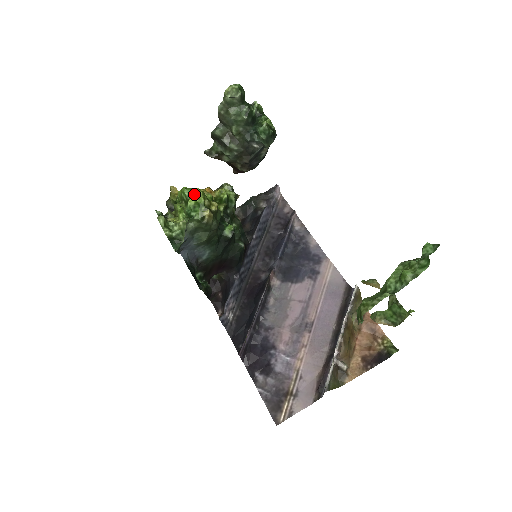
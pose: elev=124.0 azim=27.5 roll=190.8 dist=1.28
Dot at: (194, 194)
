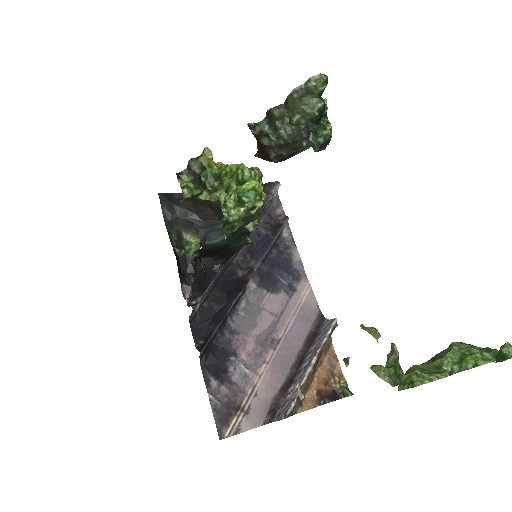
Dot at: (252, 177)
